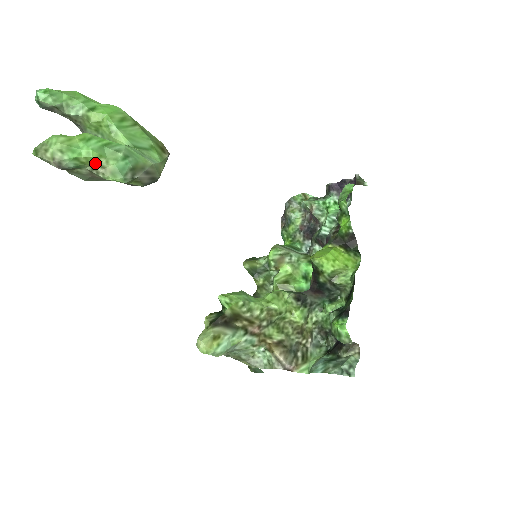
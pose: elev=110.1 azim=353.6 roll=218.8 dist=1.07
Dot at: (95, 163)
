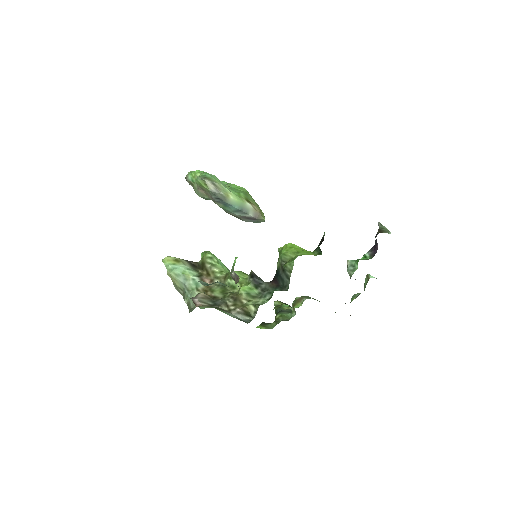
Dot at: (196, 176)
